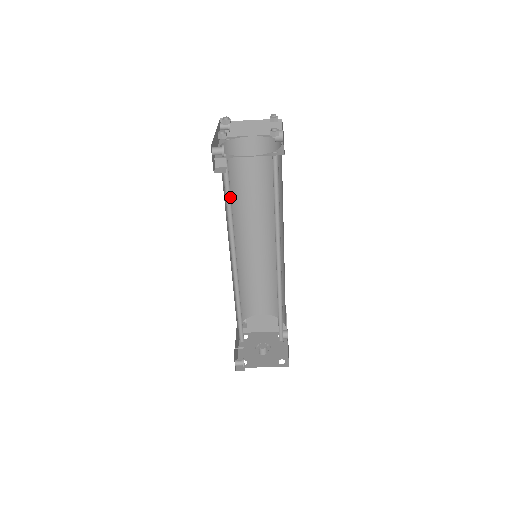
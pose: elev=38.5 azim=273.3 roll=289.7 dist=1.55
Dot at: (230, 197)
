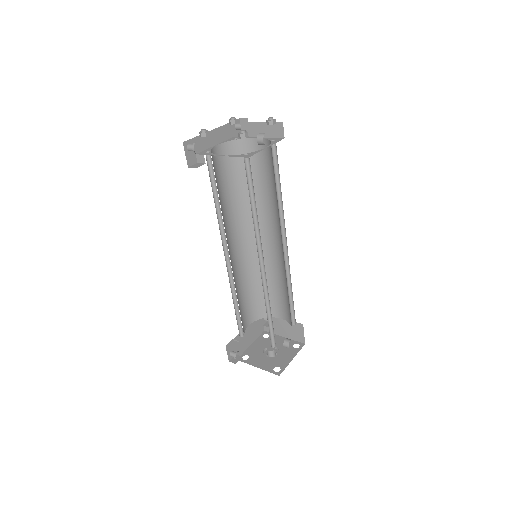
Dot at: (218, 193)
